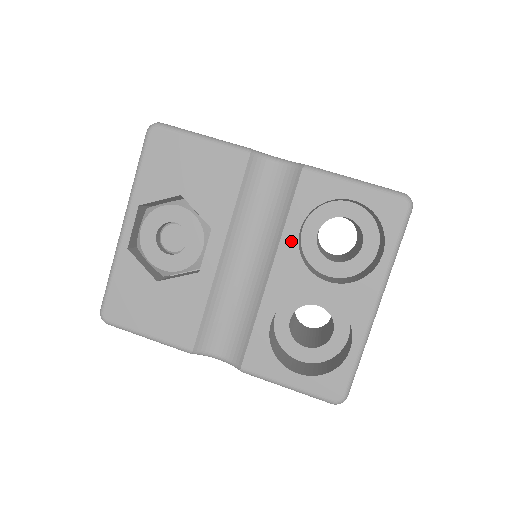
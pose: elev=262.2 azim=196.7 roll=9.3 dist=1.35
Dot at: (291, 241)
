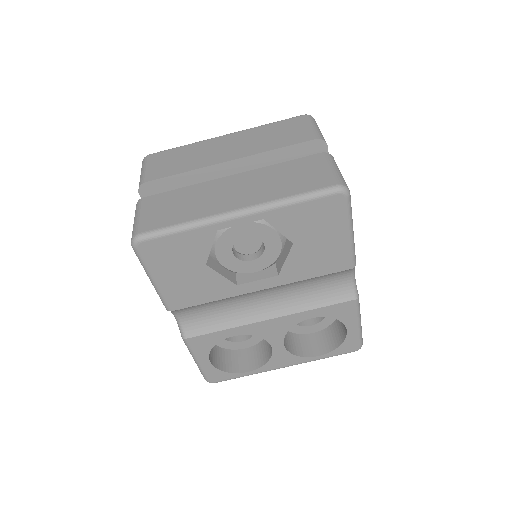
Dot at: (300, 318)
